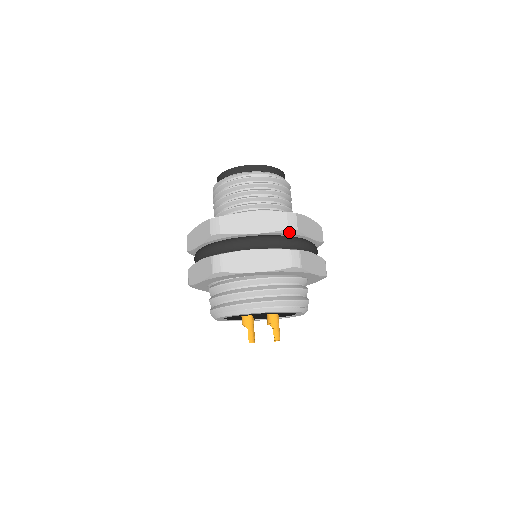
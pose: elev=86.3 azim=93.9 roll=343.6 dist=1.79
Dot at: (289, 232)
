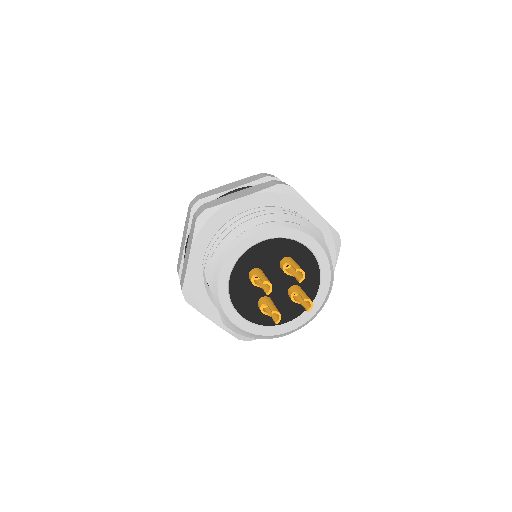
Dot at: occluded
